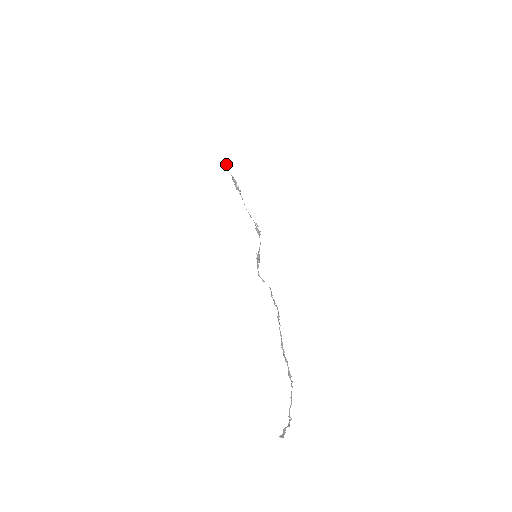
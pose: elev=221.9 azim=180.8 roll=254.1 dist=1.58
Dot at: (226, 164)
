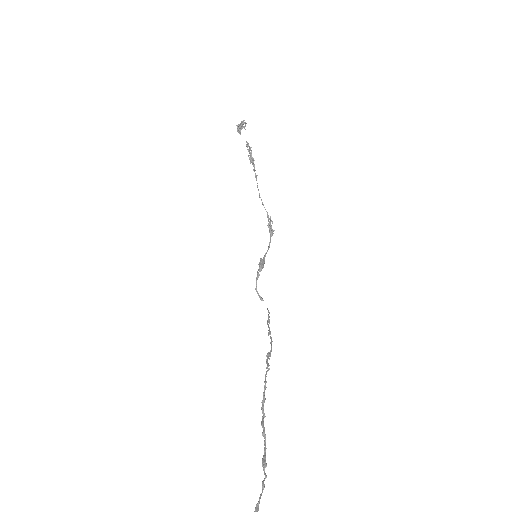
Dot at: (242, 125)
